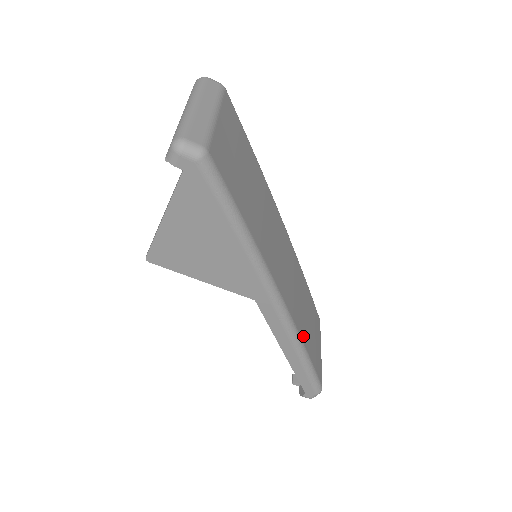
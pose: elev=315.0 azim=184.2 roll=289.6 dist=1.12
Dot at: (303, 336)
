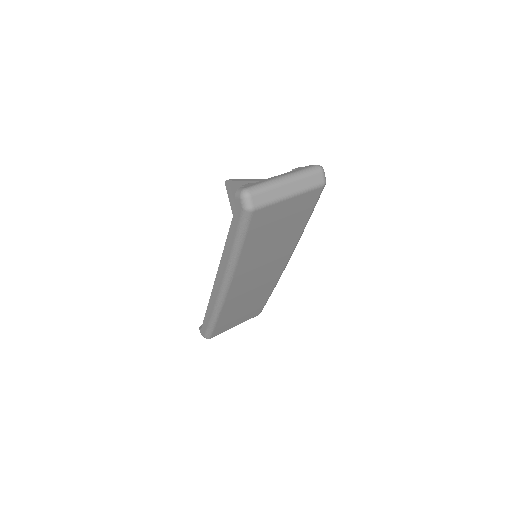
Dot at: (225, 312)
